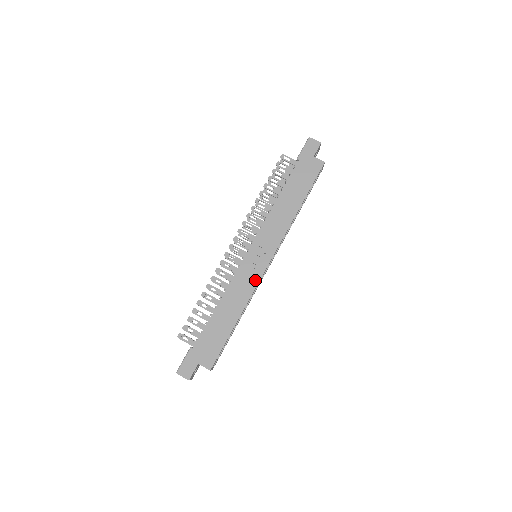
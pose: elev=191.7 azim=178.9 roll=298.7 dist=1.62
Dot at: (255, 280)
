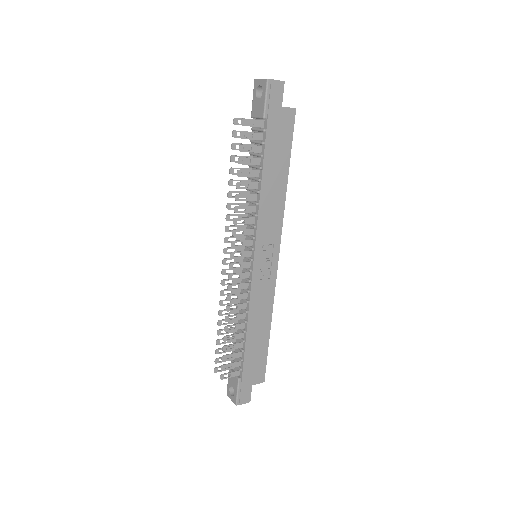
Dot at: (272, 285)
